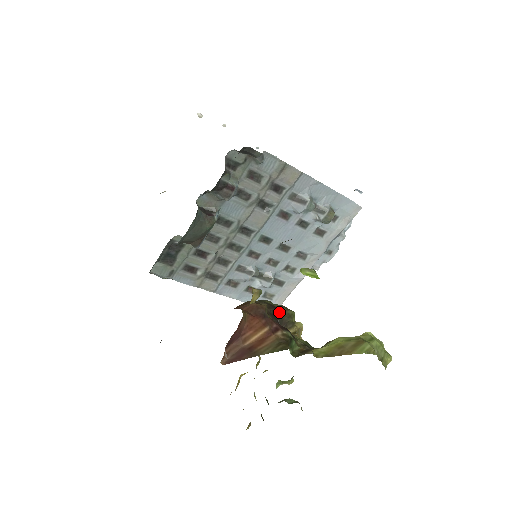
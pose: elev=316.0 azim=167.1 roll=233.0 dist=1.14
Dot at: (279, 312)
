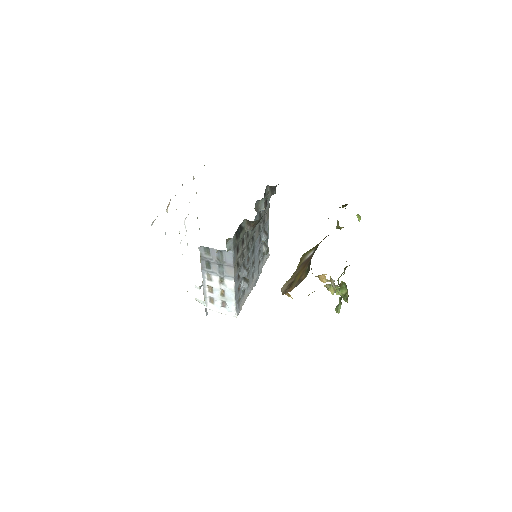
Dot at: occluded
